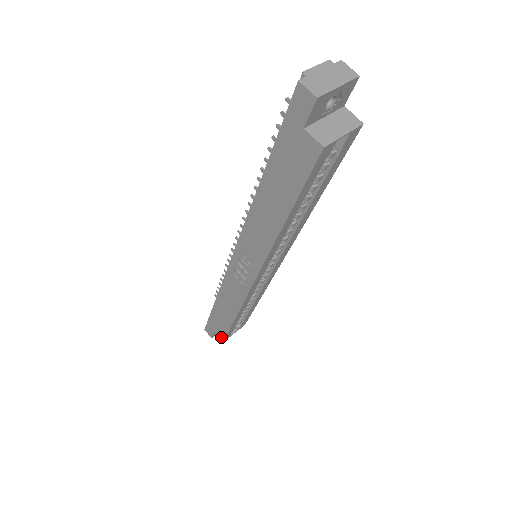
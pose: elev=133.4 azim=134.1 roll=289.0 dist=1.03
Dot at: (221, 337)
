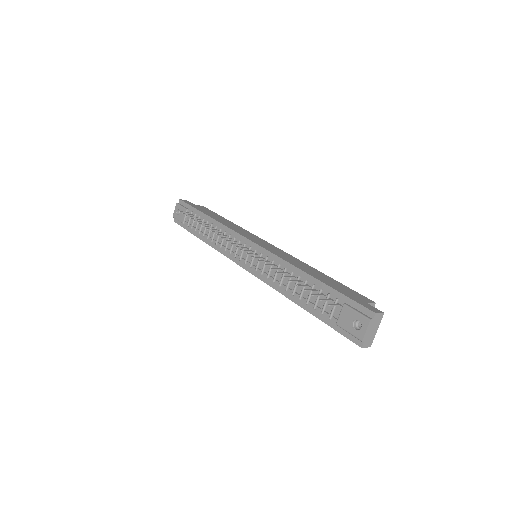
Dot at: occluded
